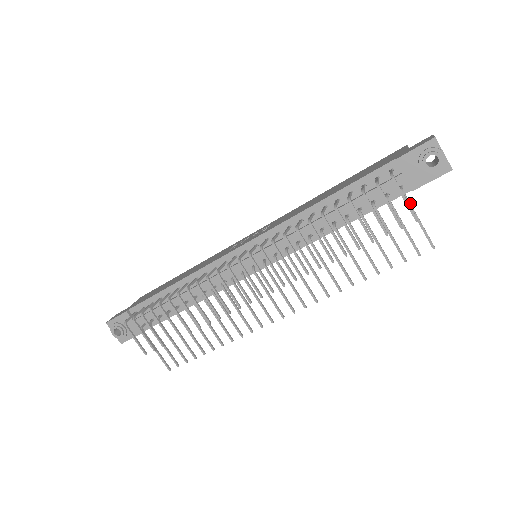
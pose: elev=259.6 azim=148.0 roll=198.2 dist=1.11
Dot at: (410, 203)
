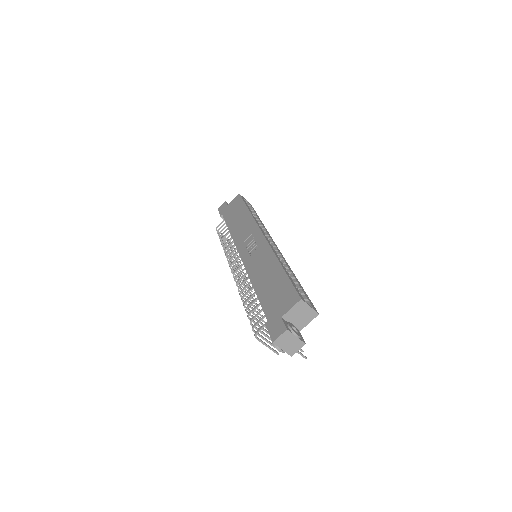
Dot at: occluded
